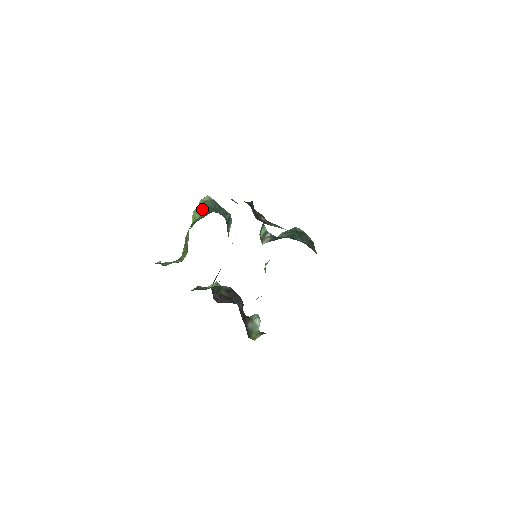
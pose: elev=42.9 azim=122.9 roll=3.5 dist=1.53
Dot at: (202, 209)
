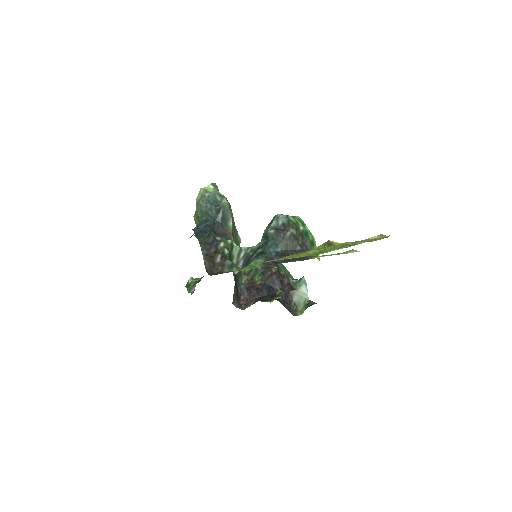
Dot at: (196, 217)
